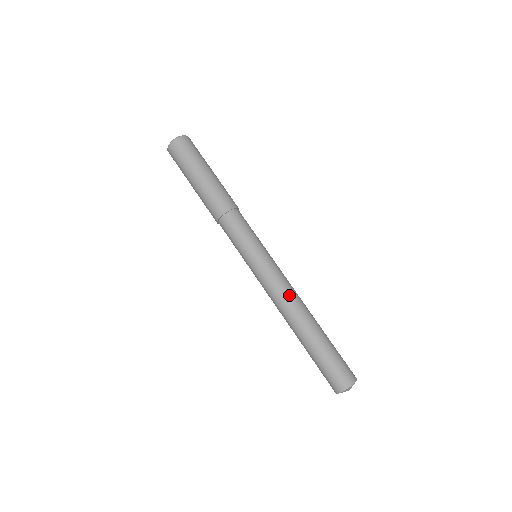
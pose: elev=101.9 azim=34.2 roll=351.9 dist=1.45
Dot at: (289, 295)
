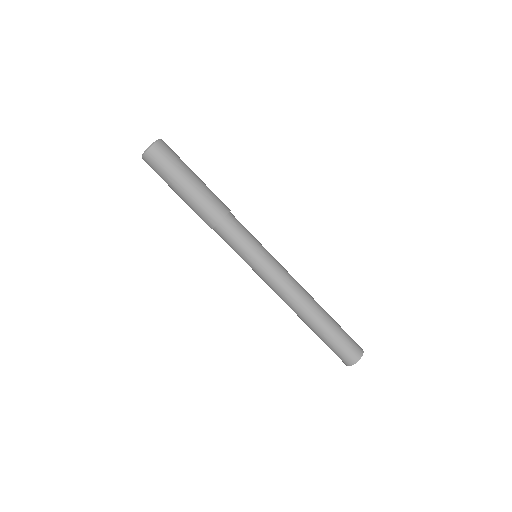
Dot at: (290, 296)
